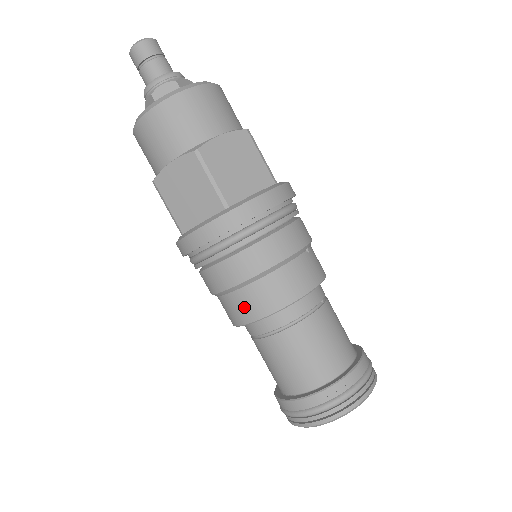
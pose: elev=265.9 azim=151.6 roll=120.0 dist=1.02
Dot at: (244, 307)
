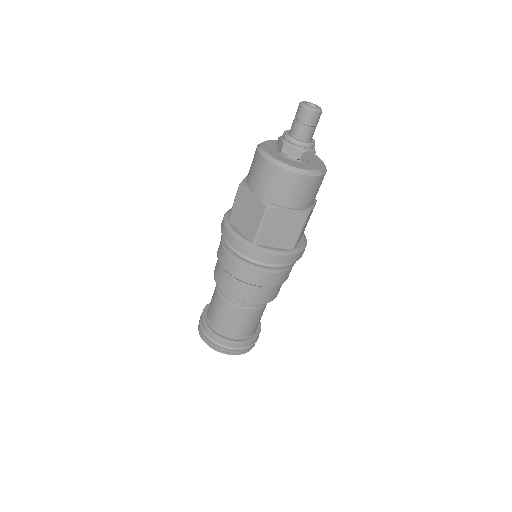
Dot at: (253, 295)
